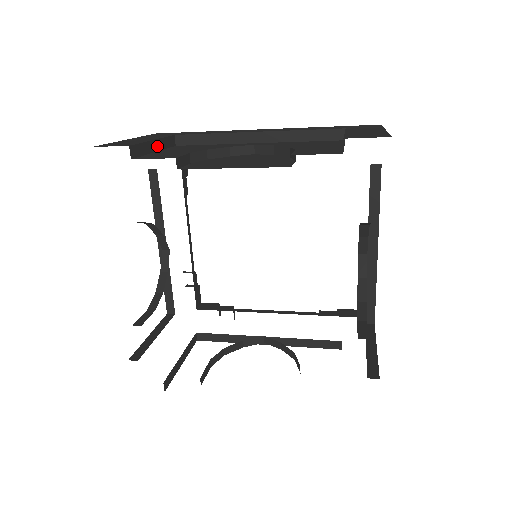
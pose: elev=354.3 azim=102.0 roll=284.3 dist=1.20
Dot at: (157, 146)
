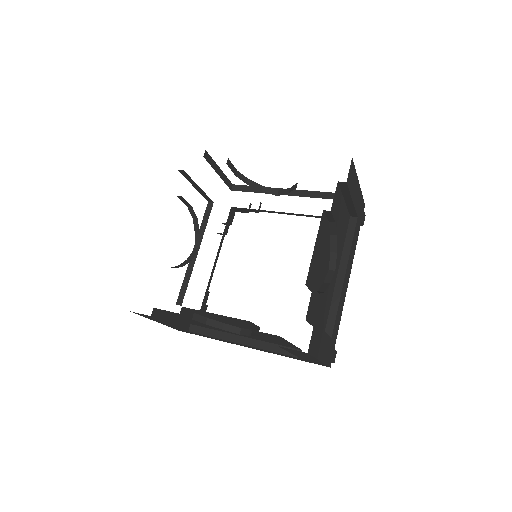
Dot at: (220, 174)
